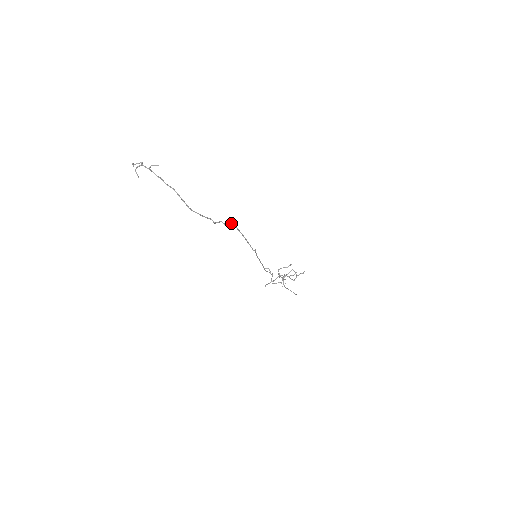
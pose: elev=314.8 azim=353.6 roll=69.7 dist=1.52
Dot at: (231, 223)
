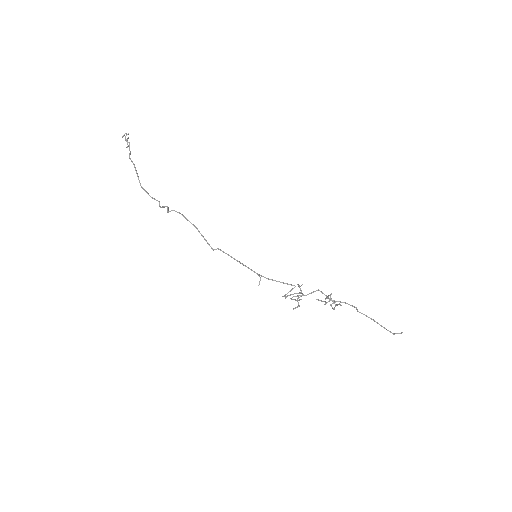
Dot at: (176, 211)
